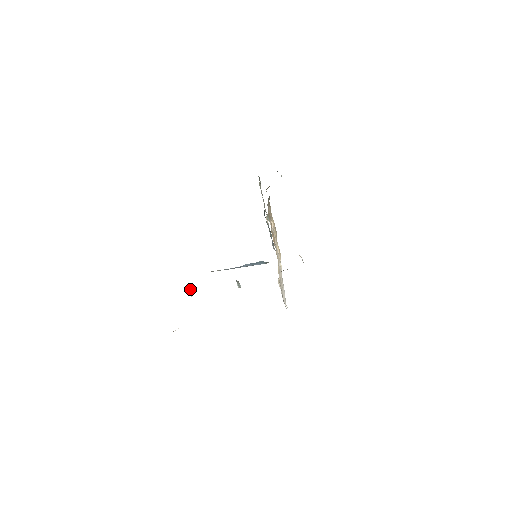
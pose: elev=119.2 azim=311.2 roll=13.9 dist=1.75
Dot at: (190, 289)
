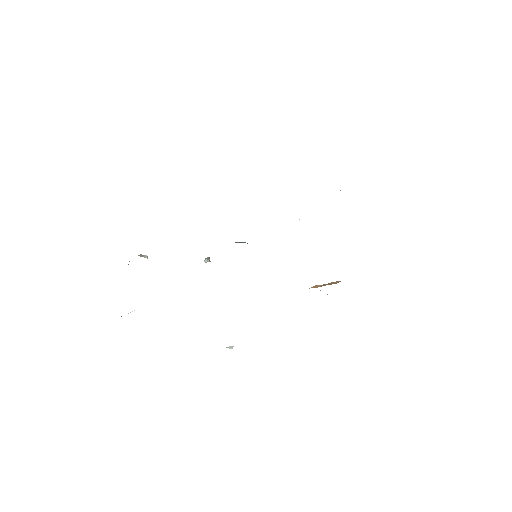
Dot at: occluded
